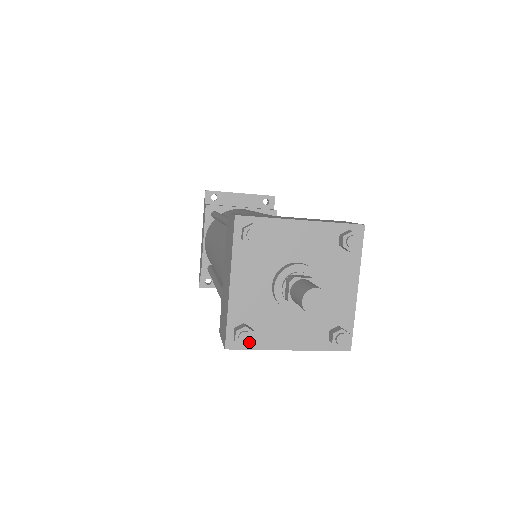
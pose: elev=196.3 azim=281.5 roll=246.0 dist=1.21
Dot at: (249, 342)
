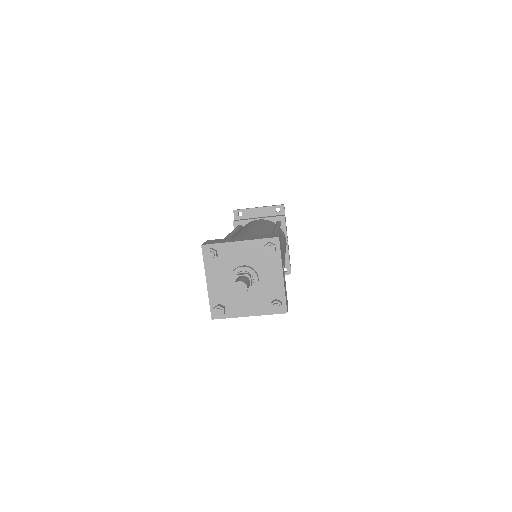
Dot at: (222, 314)
